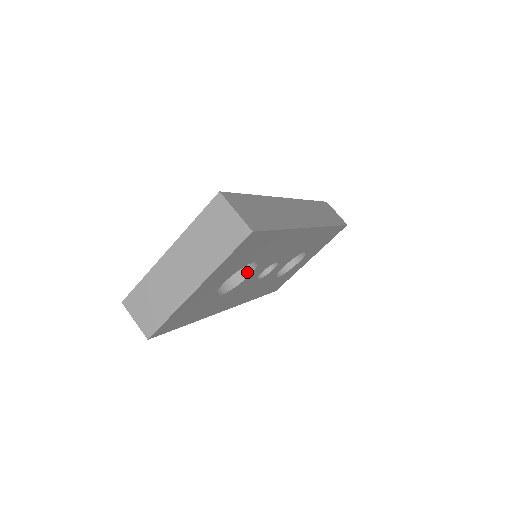
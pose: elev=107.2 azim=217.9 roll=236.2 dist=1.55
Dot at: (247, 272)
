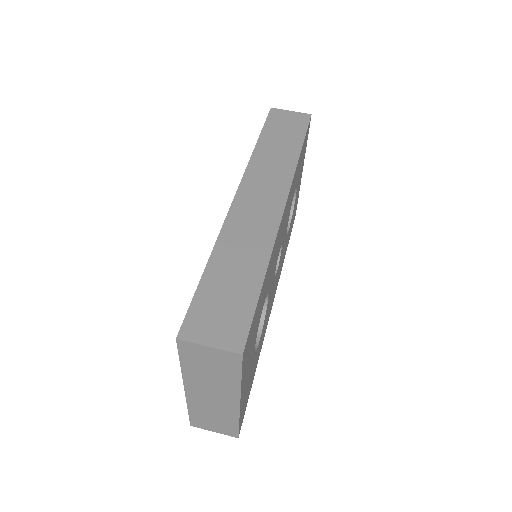
Dot at: occluded
